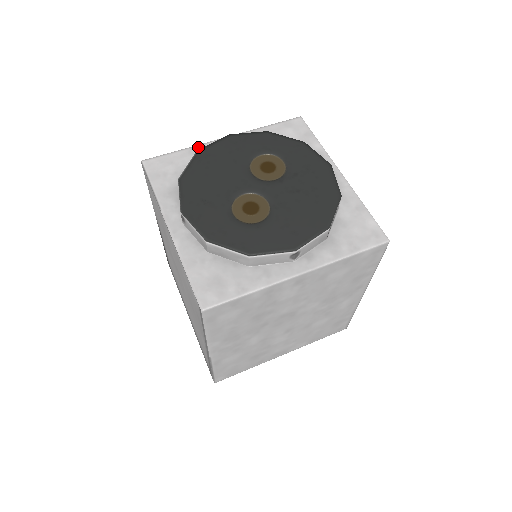
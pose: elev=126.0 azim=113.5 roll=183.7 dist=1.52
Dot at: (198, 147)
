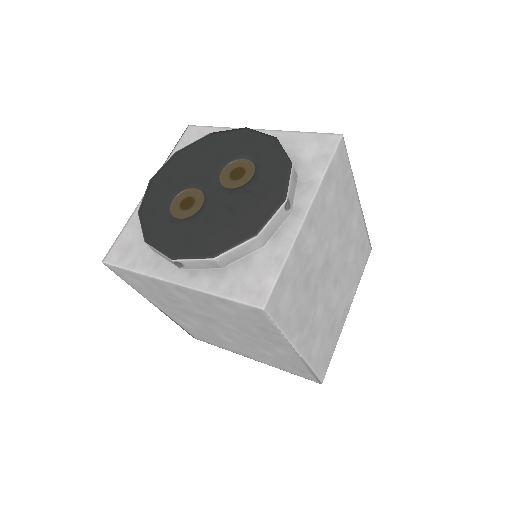
Dot at: occluded
